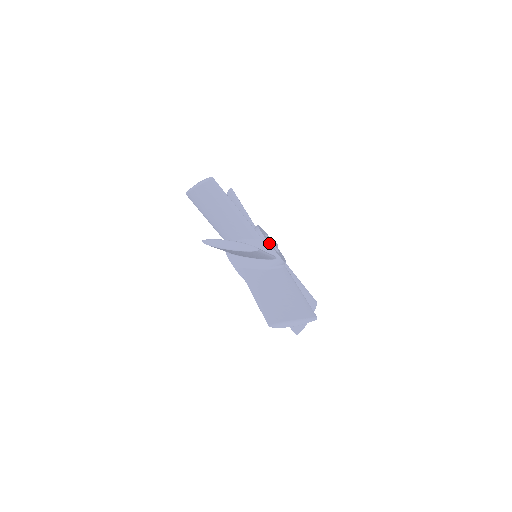
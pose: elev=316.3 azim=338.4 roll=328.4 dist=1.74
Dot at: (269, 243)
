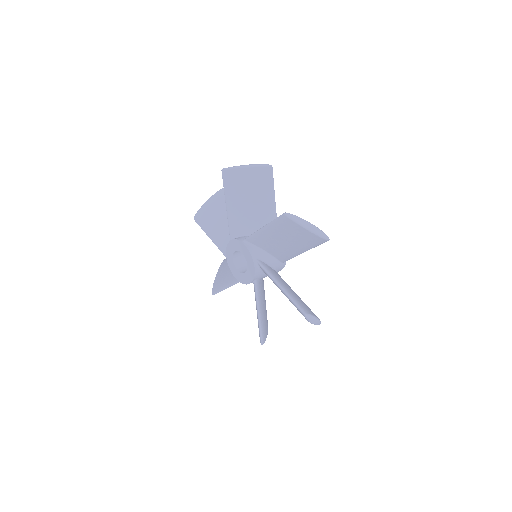
Dot at: occluded
